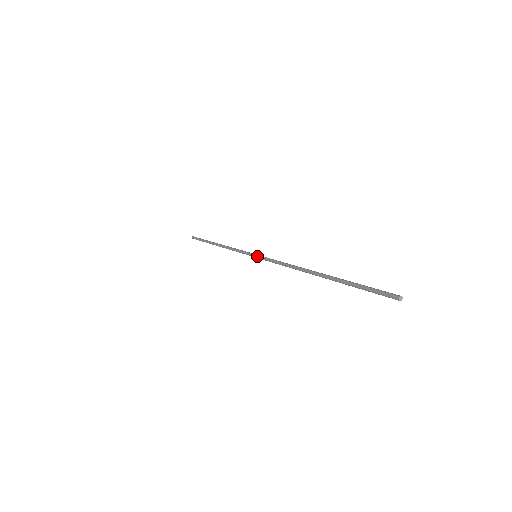
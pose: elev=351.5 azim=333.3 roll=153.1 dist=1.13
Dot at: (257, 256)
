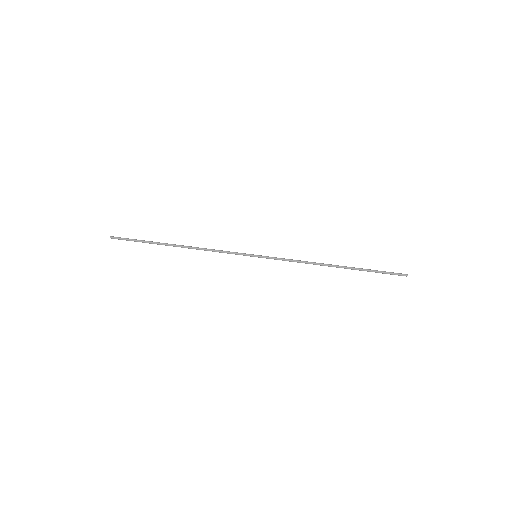
Dot at: occluded
